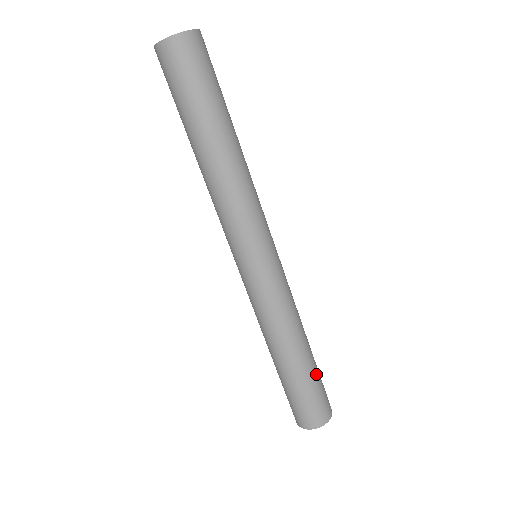
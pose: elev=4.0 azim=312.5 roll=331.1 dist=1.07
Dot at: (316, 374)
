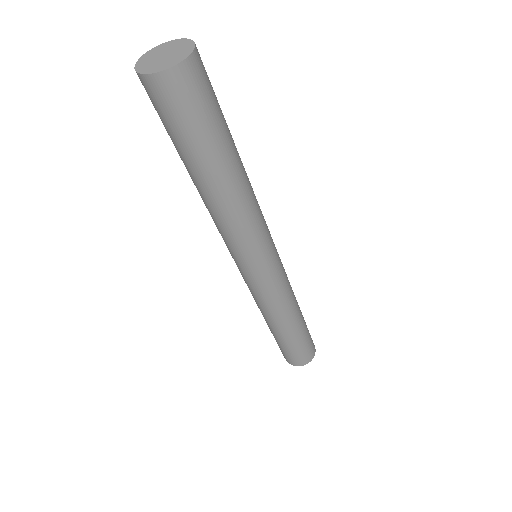
Dot at: (294, 343)
